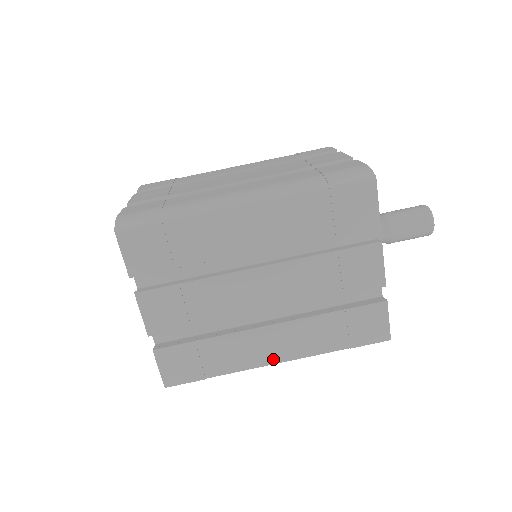
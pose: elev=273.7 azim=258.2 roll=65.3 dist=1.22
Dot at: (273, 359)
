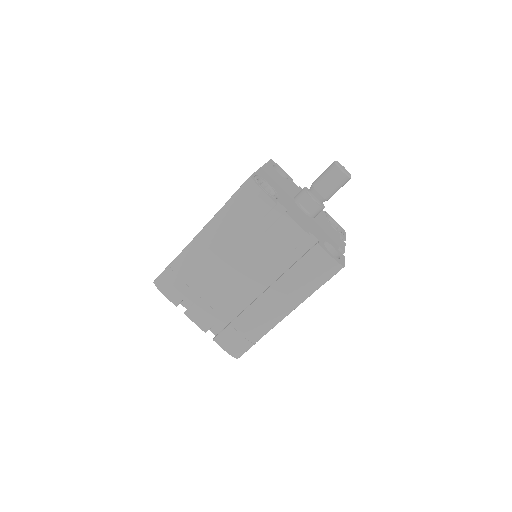
Dot at: occluded
